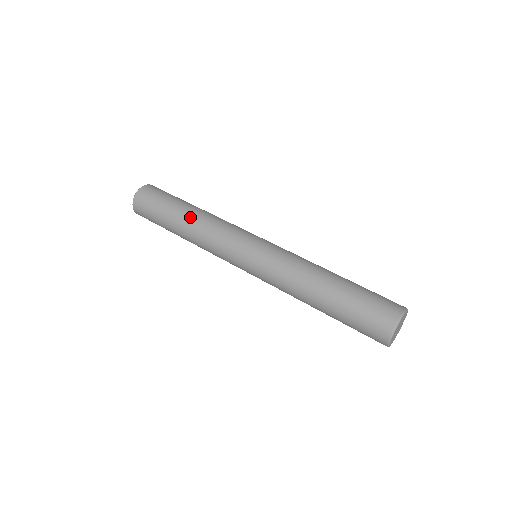
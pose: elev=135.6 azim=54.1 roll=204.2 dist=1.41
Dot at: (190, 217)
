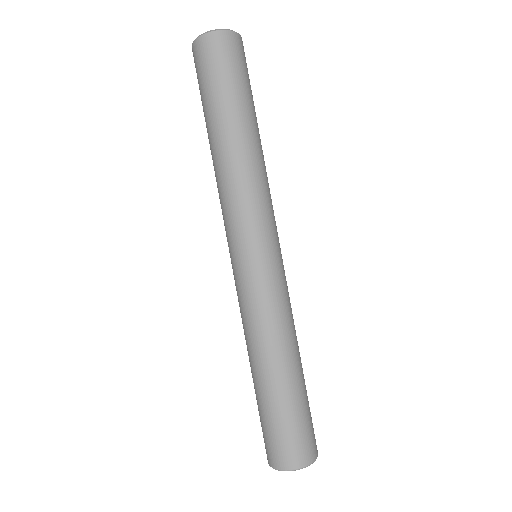
Dot at: (240, 142)
